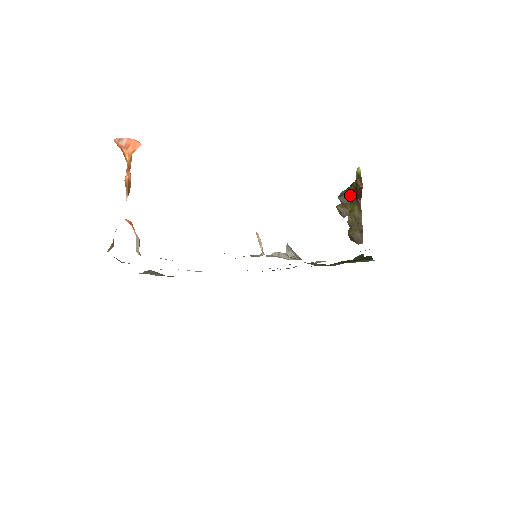
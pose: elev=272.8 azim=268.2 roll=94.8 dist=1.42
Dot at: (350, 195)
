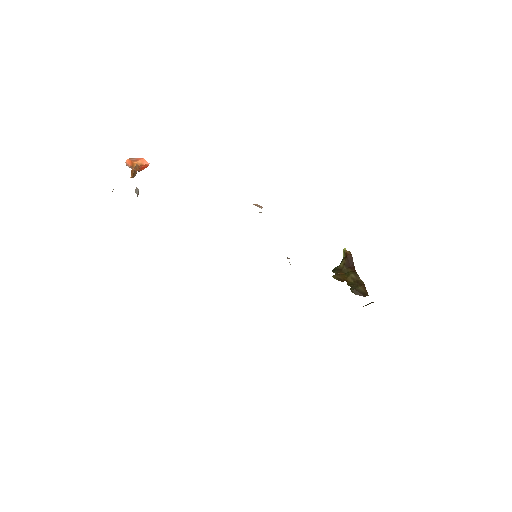
Dot at: (343, 266)
